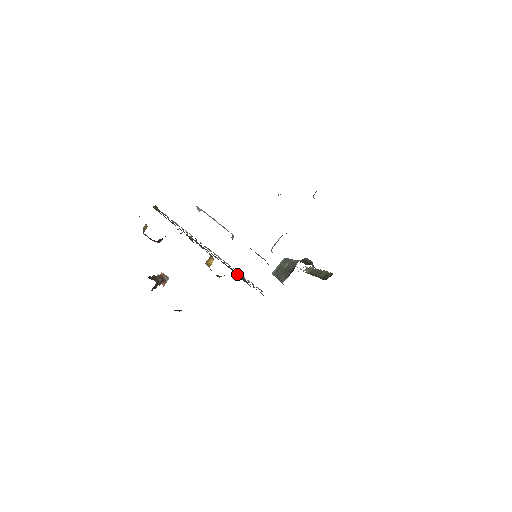
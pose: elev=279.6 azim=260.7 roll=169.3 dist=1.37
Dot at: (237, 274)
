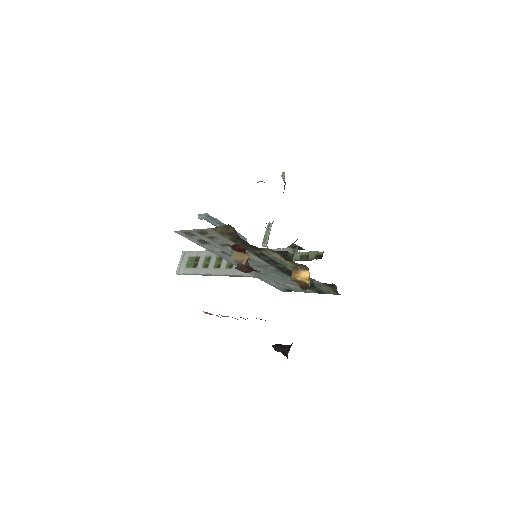
Dot at: occluded
